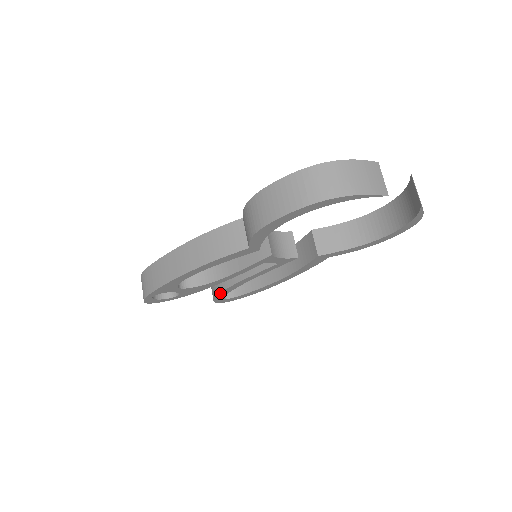
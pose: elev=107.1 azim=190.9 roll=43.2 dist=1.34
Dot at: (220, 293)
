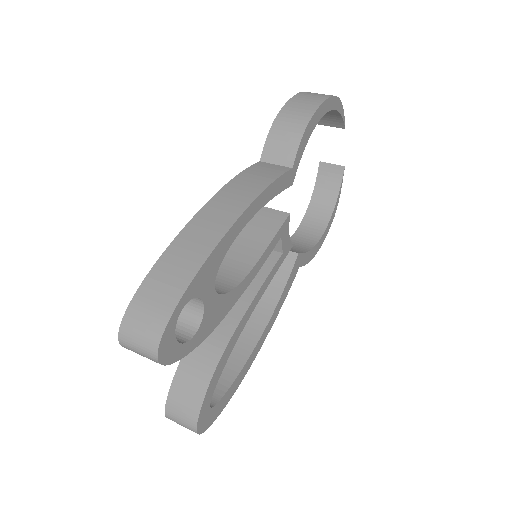
Dot at: (219, 361)
